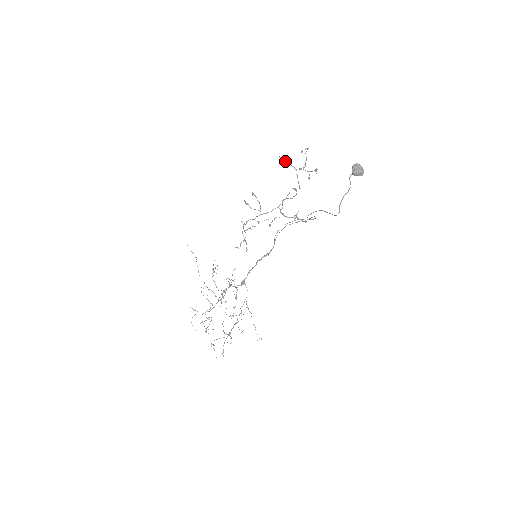
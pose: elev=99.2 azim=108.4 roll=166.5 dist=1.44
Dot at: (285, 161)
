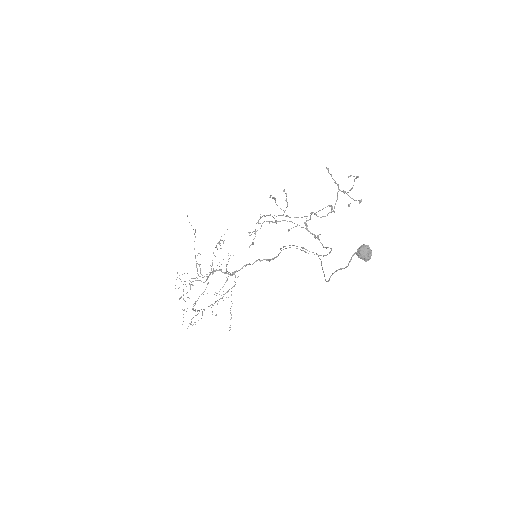
Dot at: (331, 175)
